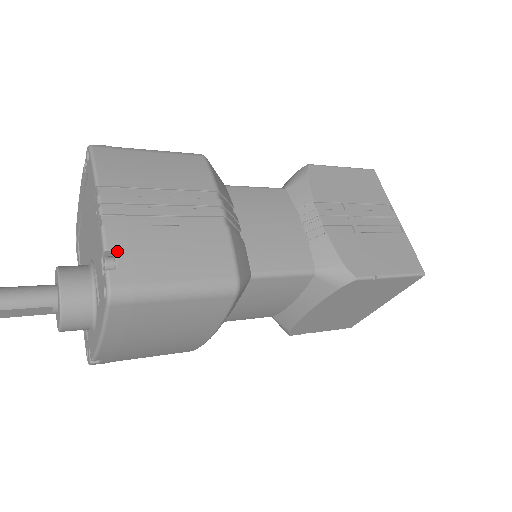
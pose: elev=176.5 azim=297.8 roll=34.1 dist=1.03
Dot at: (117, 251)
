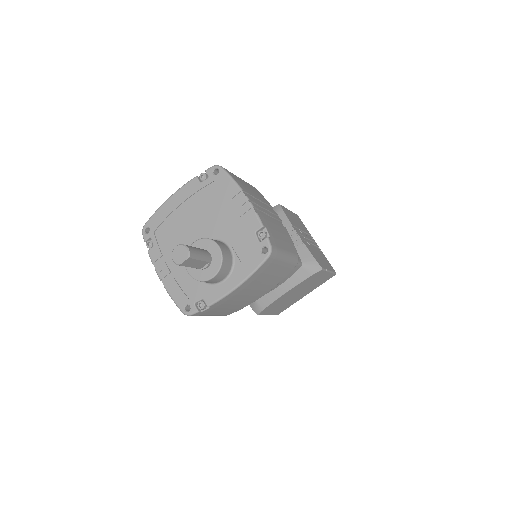
Dot at: (267, 228)
